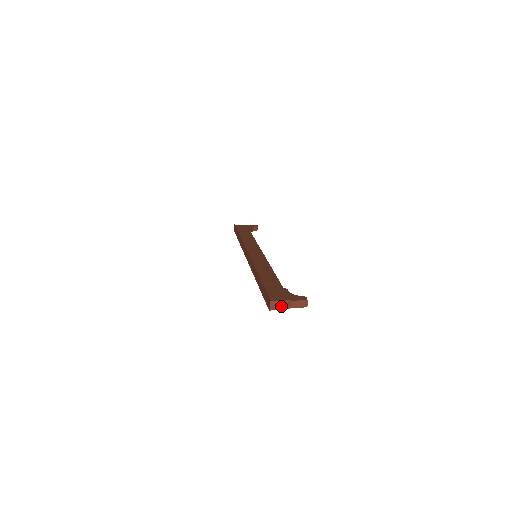
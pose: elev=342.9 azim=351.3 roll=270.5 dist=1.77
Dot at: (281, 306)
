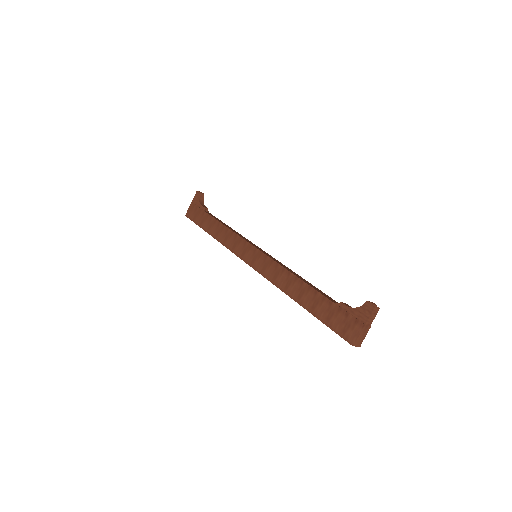
Dot at: (363, 335)
